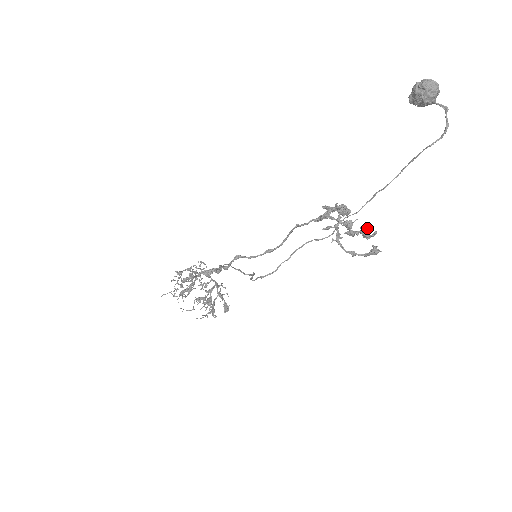
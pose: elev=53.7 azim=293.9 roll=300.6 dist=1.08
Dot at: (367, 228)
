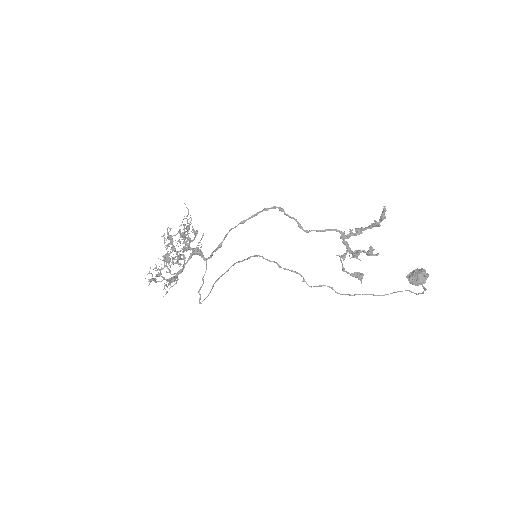
Dot at: occluded
